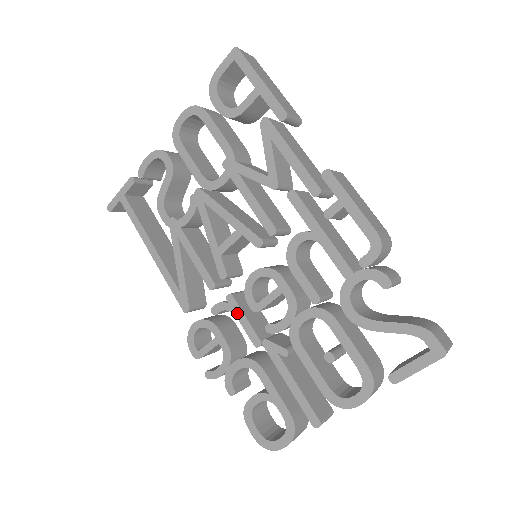
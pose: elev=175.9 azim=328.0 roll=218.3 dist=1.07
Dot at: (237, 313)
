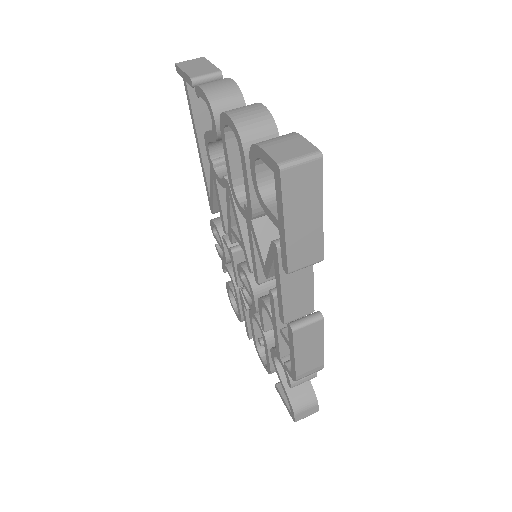
Dot at: (232, 262)
